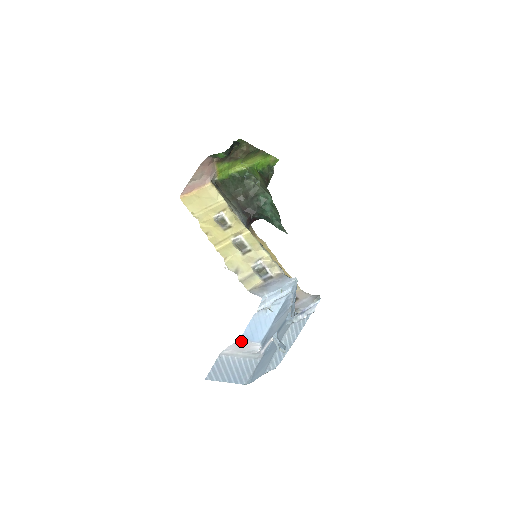
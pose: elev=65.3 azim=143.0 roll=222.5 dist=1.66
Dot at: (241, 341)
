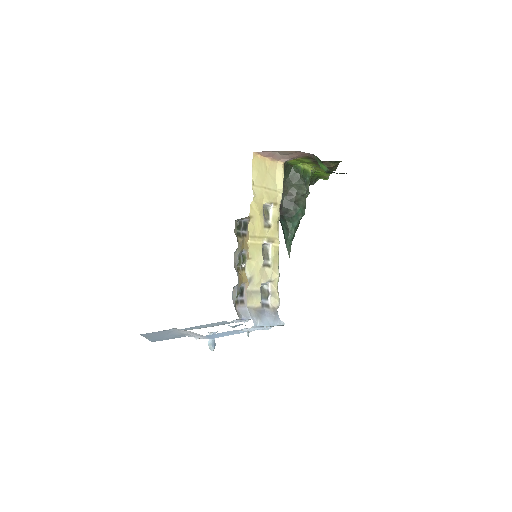
Dot at: occluded
